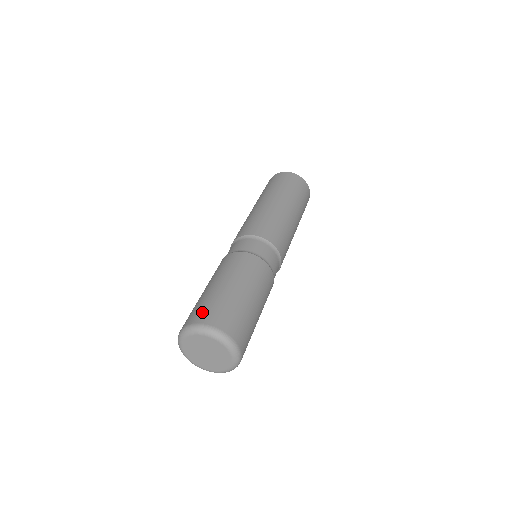
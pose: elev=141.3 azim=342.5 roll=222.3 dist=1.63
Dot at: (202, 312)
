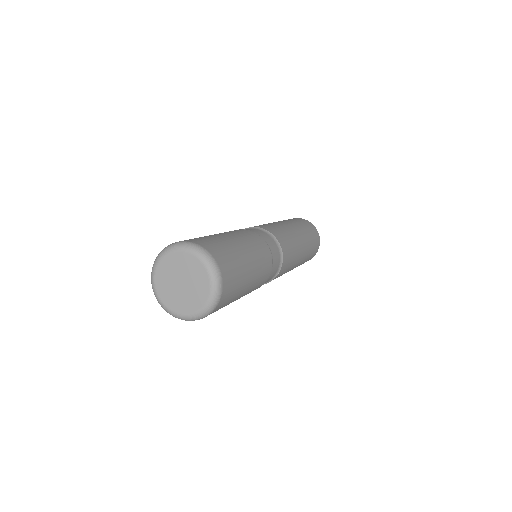
Dot at: occluded
